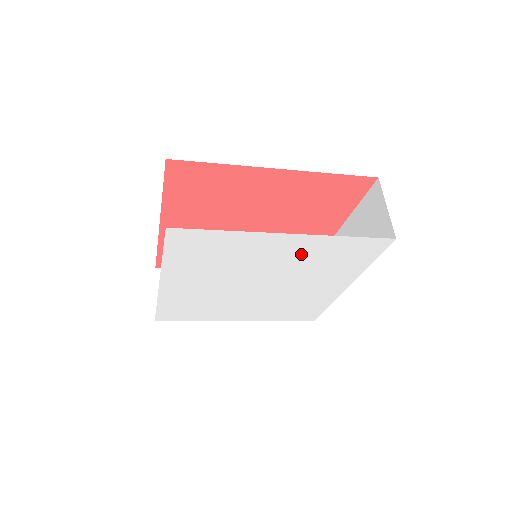
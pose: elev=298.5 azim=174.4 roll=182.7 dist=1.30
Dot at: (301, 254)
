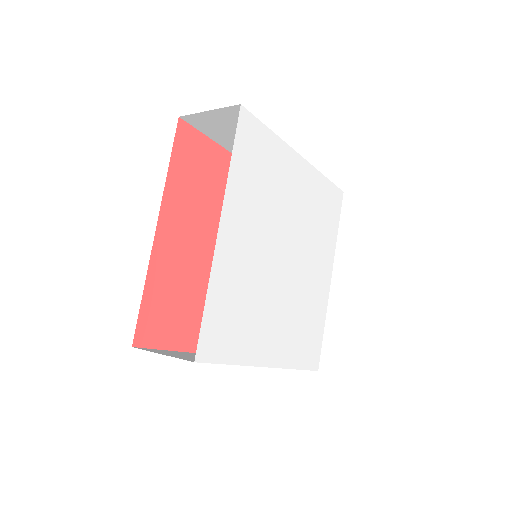
Dot at: (307, 197)
